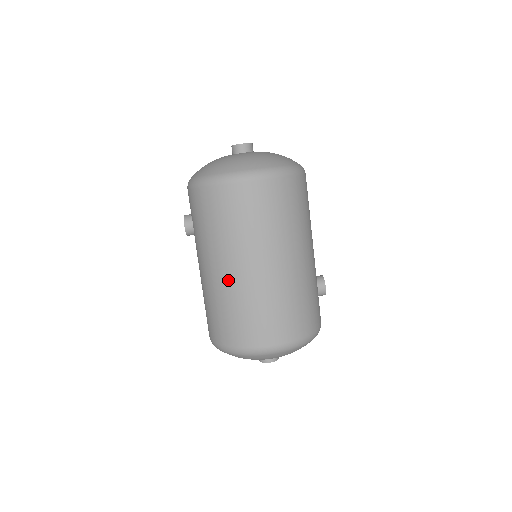
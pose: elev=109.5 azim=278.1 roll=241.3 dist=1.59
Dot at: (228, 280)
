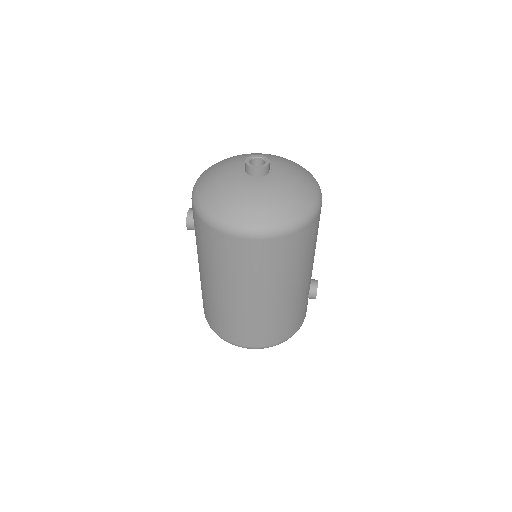
Dot at: (217, 296)
